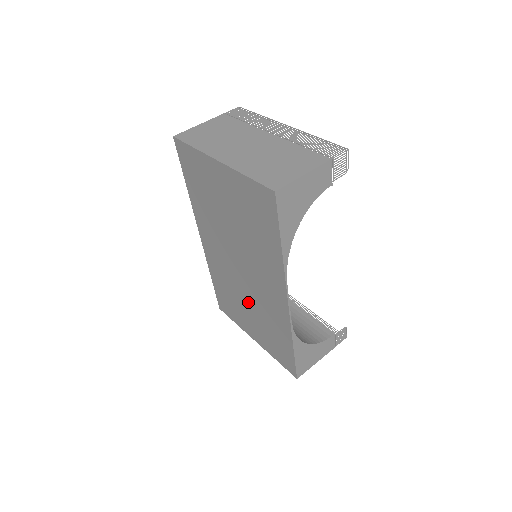
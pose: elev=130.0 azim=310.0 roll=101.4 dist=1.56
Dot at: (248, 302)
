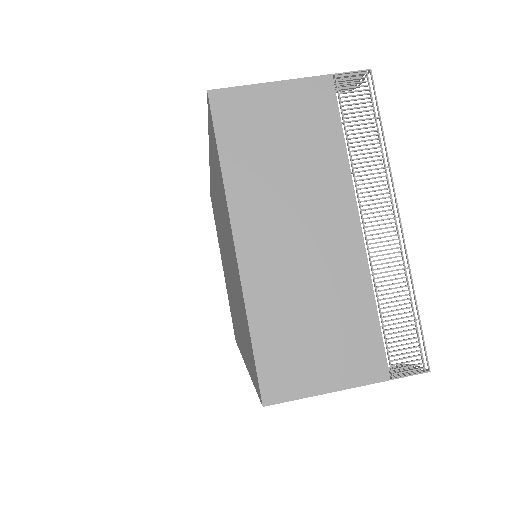
Dot at: (225, 268)
